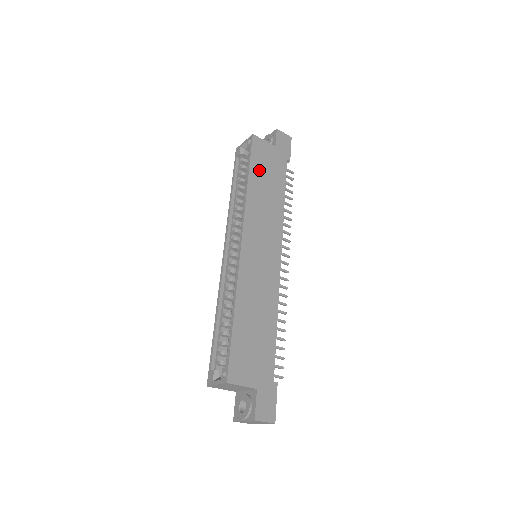
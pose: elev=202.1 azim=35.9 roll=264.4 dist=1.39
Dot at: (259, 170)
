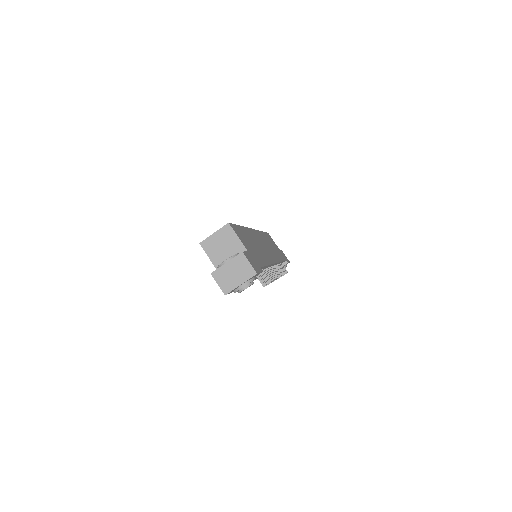
Dot at: (269, 239)
